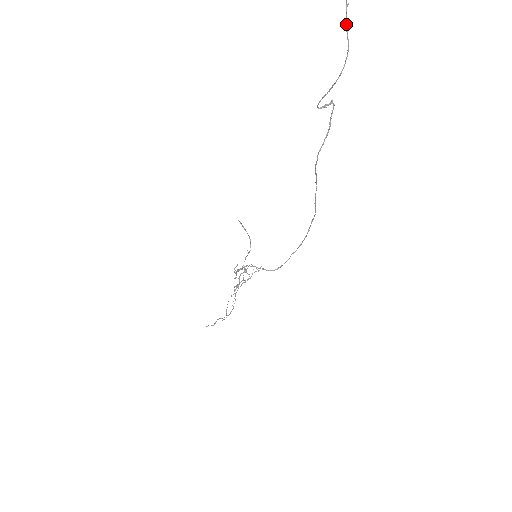
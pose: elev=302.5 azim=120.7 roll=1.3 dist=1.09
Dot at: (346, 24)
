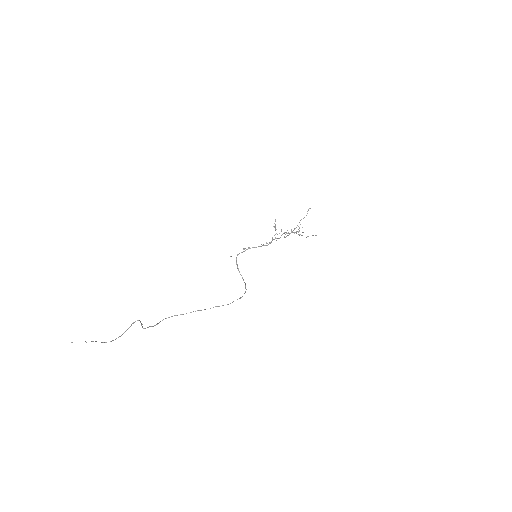
Dot at: occluded
